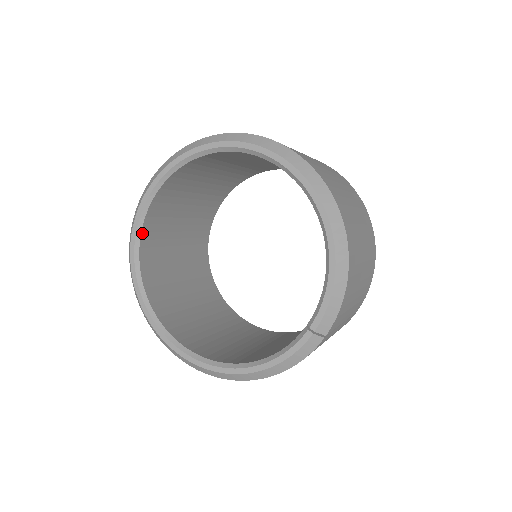
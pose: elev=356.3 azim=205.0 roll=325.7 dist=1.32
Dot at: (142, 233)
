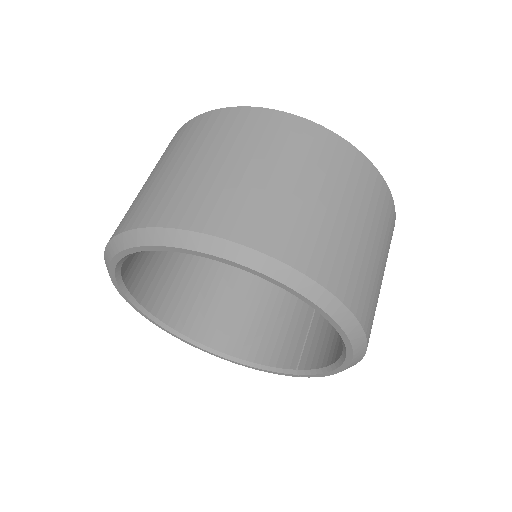
Dot at: occluded
